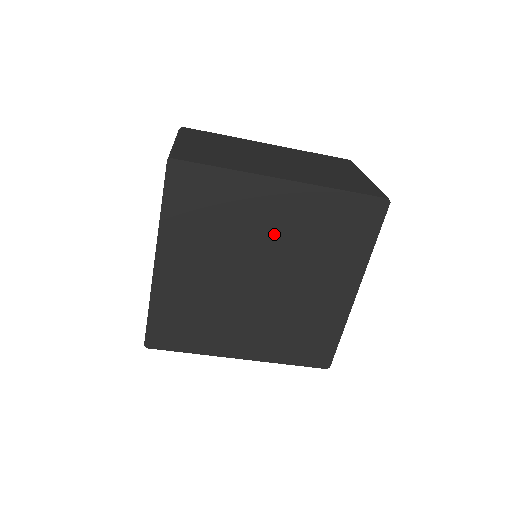
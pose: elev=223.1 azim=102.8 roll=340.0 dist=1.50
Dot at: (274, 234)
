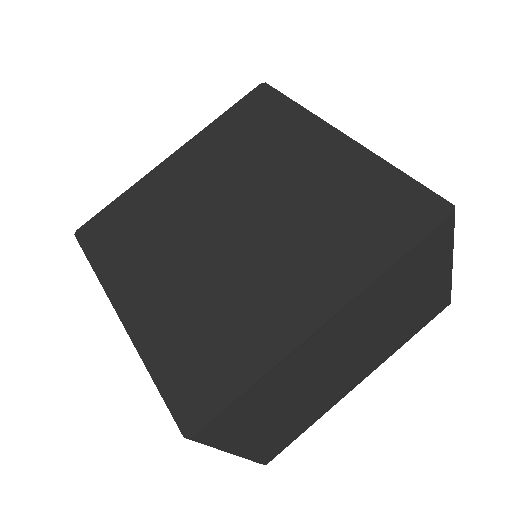
Dot at: (204, 185)
